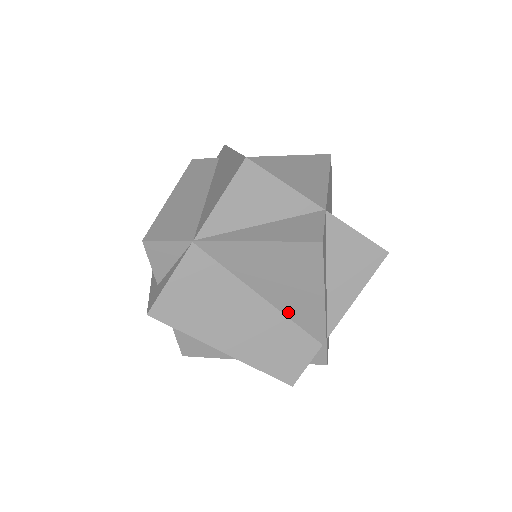
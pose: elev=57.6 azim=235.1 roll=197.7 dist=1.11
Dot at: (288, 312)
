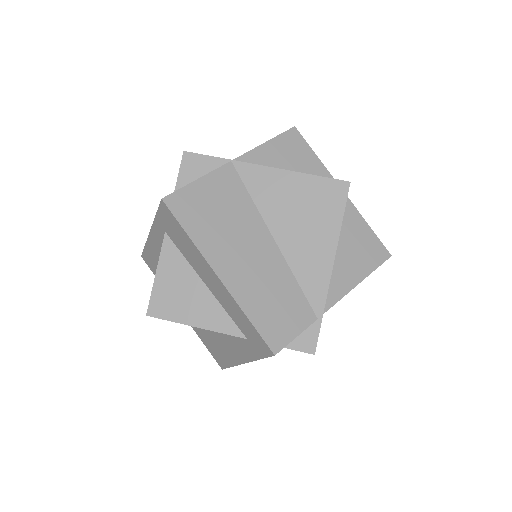
Dot at: (294, 263)
